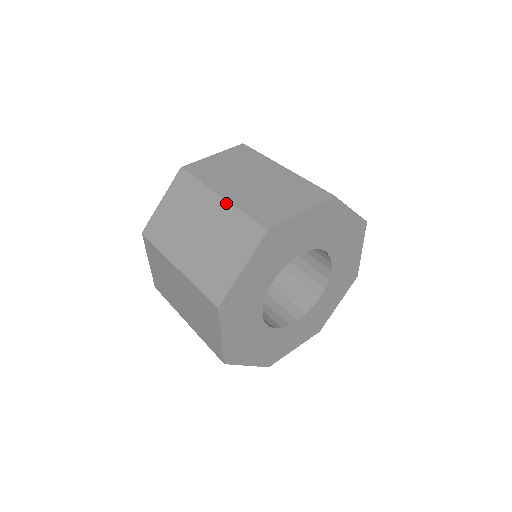
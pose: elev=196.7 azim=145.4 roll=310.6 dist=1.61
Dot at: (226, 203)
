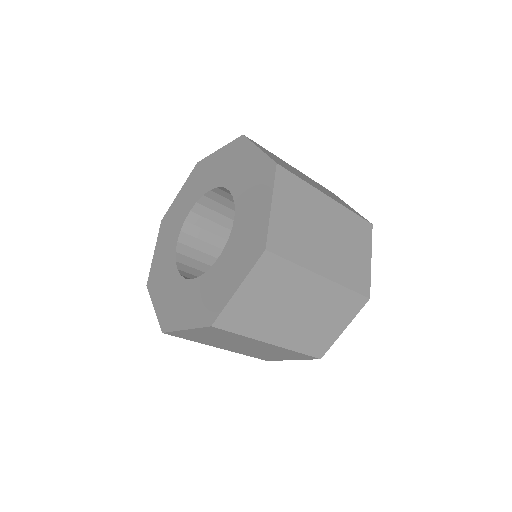
Dot at: (331, 283)
